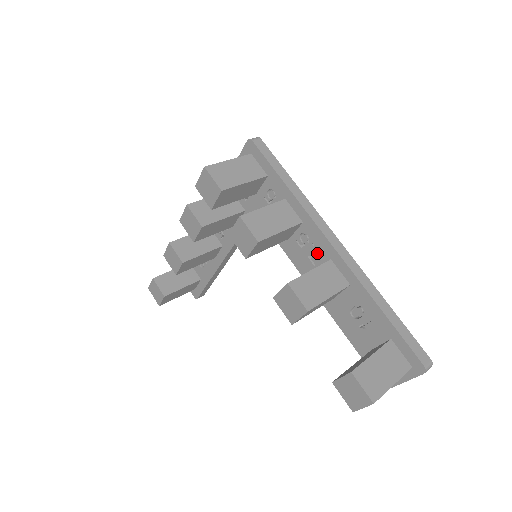
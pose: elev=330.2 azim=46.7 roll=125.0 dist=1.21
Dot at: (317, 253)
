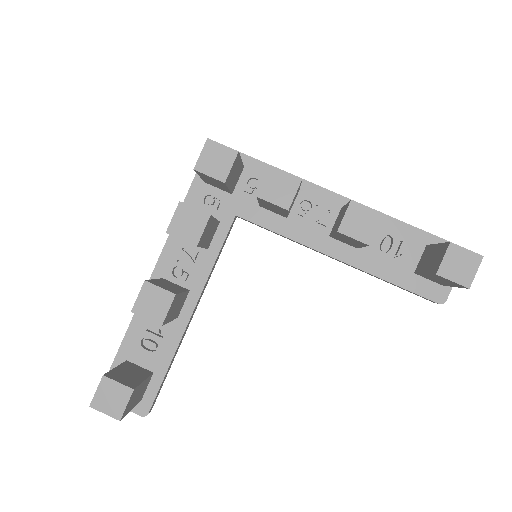
Dot at: (324, 212)
